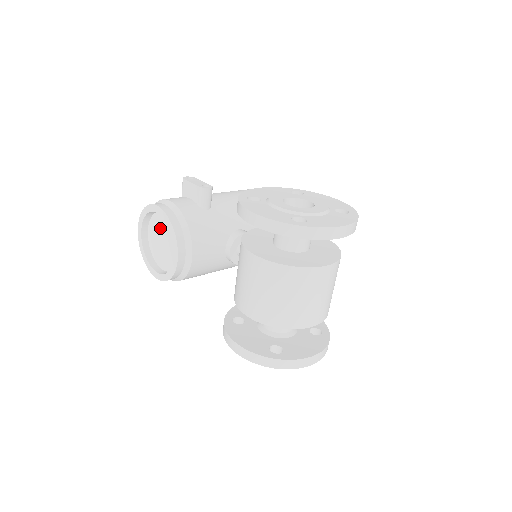
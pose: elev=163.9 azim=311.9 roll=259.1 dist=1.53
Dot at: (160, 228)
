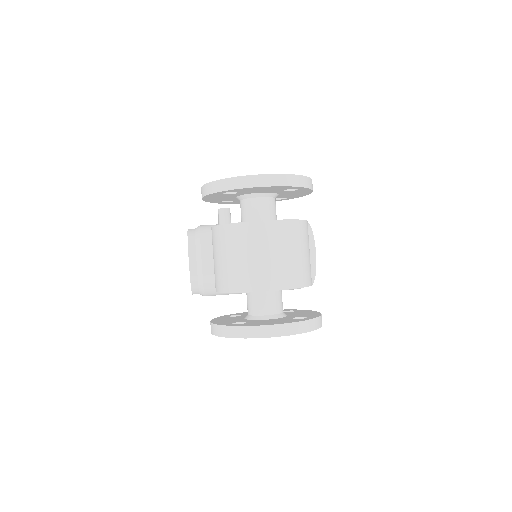
Dot at: occluded
